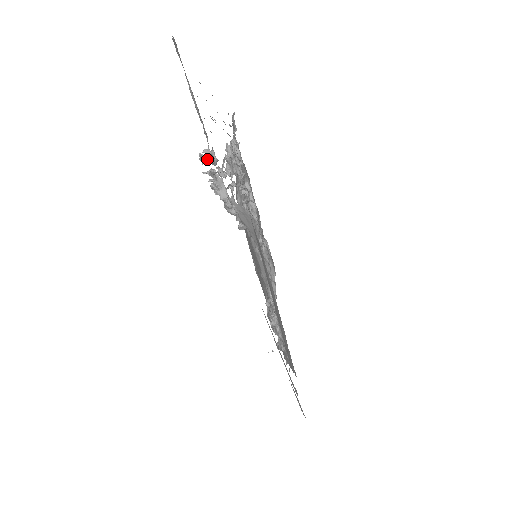
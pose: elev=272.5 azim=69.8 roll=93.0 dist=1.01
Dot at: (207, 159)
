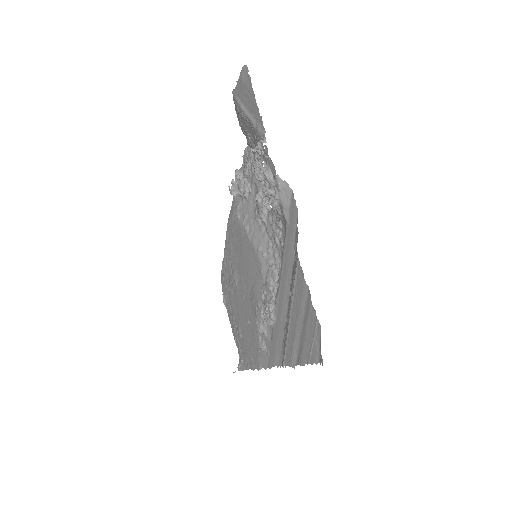
Dot at: (261, 149)
